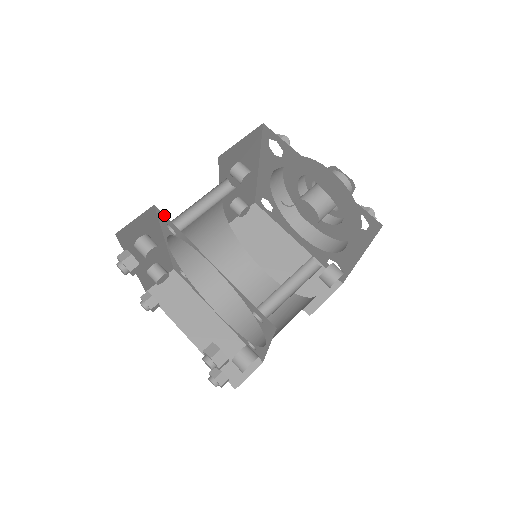
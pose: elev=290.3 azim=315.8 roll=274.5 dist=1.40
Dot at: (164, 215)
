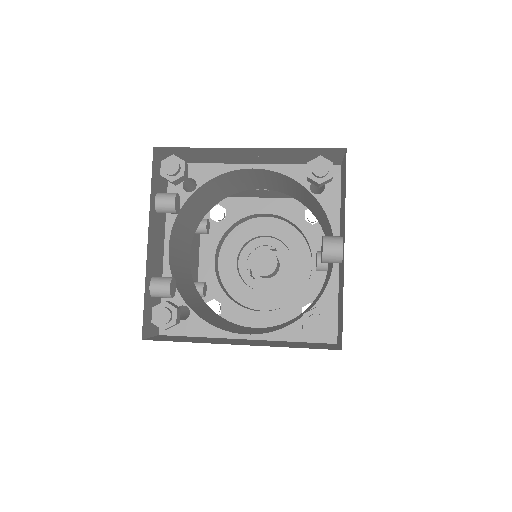
Dot at: occluded
